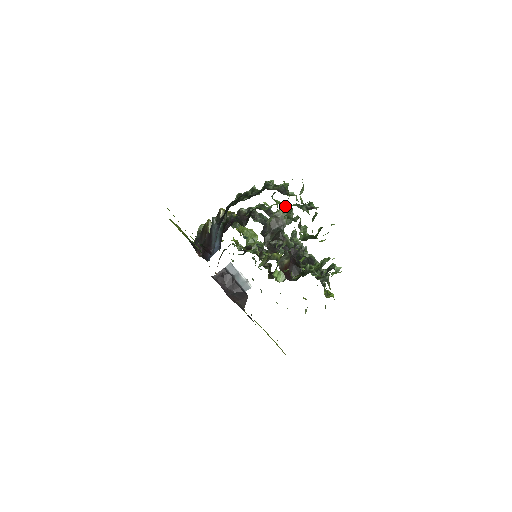
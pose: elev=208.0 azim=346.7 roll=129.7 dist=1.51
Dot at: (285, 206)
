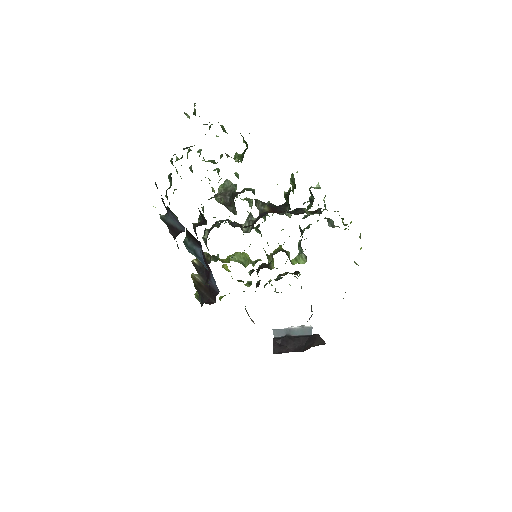
Dot at: occluded
